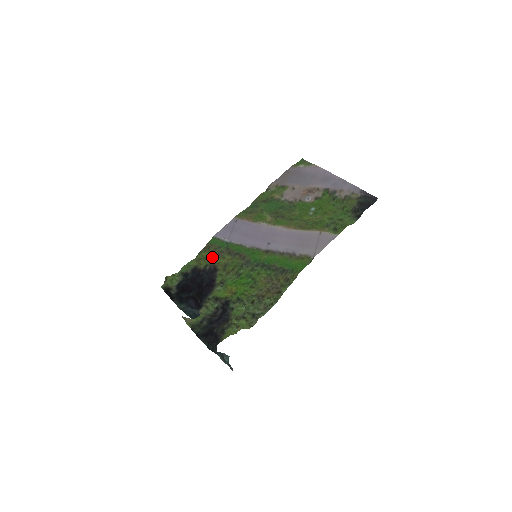
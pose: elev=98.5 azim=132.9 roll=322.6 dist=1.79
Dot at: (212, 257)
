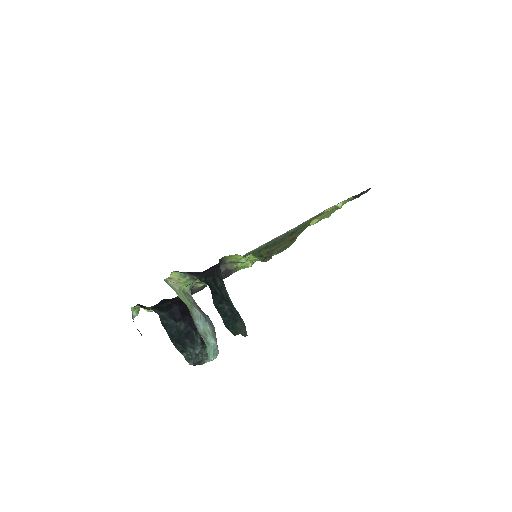
Dot at: occluded
